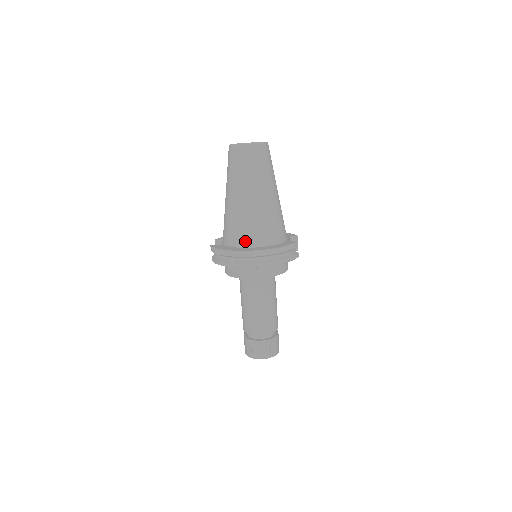
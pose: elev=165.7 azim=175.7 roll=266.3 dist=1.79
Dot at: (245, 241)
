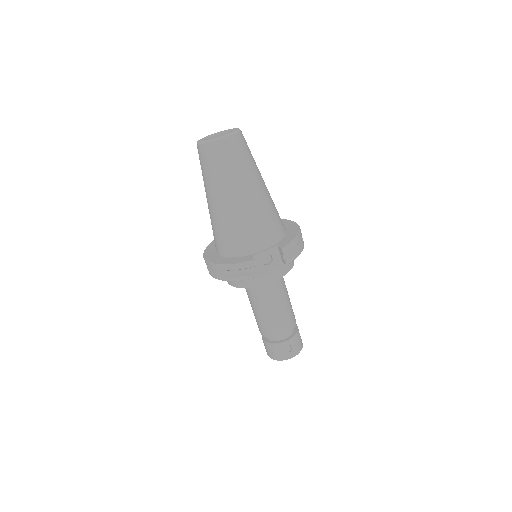
Dot at: (215, 245)
